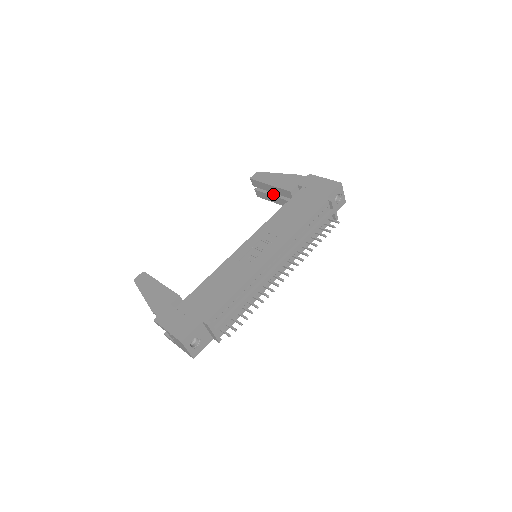
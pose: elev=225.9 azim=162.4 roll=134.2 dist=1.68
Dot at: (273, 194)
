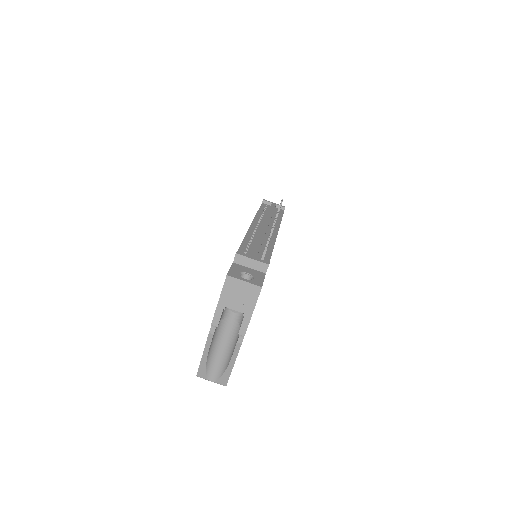
Dot at: occluded
